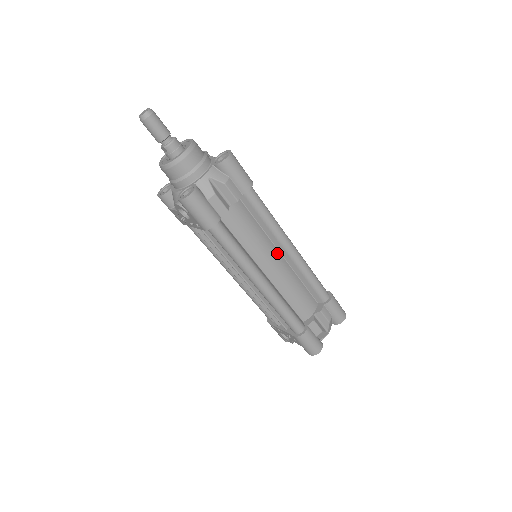
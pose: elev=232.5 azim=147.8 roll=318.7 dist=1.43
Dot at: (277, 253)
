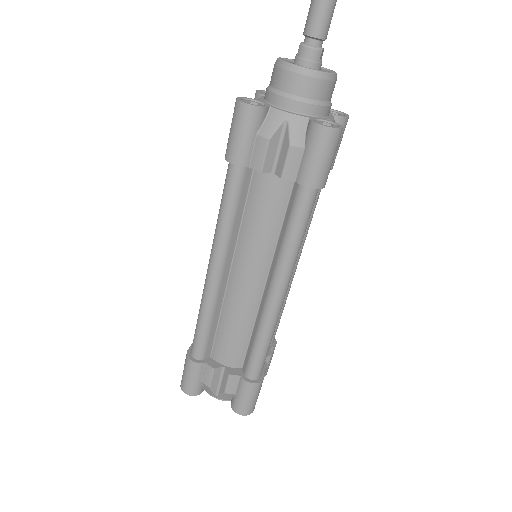
Dot at: (262, 277)
